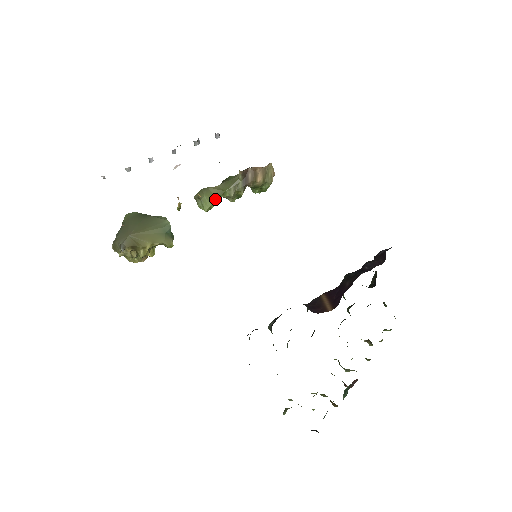
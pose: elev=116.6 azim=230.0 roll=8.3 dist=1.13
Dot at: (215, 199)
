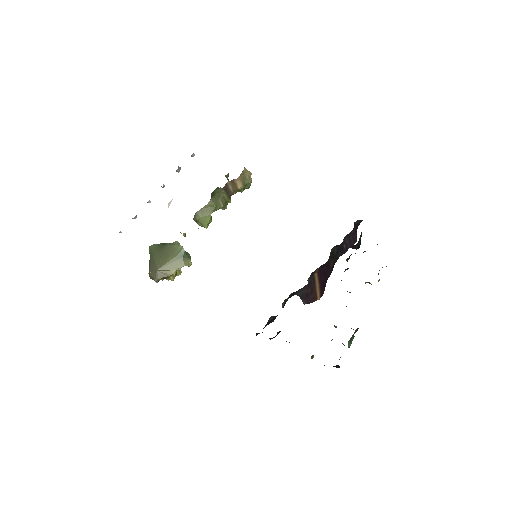
Dot at: (210, 216)
